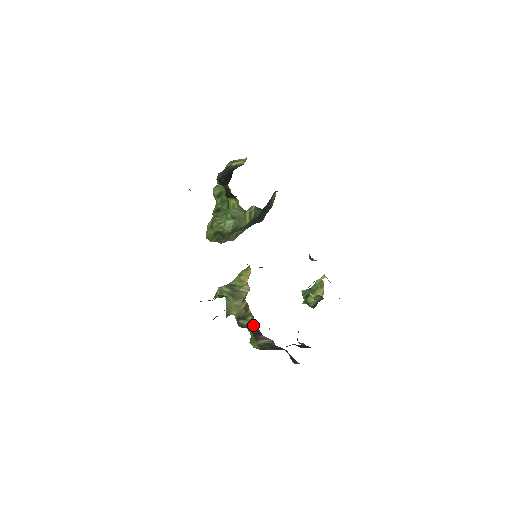
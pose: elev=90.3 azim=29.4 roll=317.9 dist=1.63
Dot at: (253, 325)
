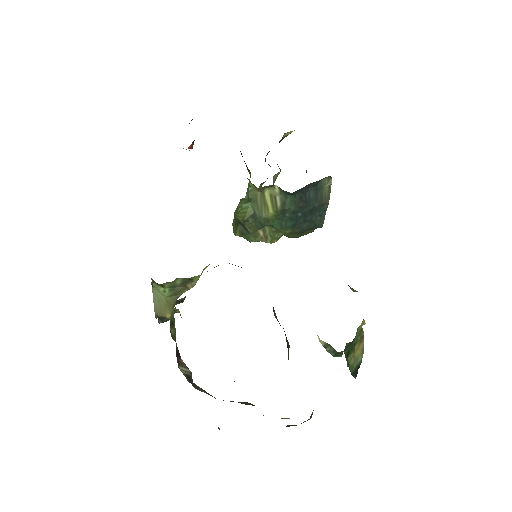
Dot at: occluded
